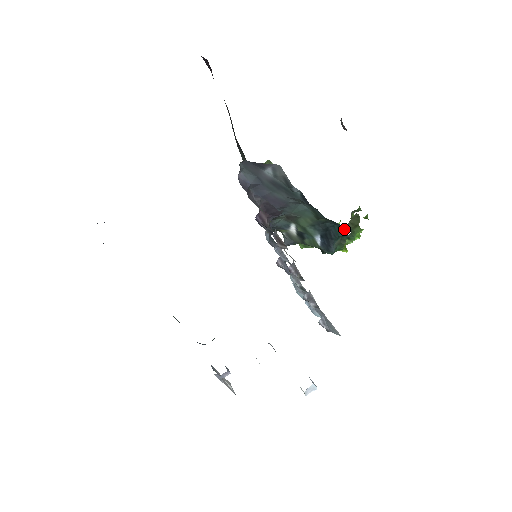
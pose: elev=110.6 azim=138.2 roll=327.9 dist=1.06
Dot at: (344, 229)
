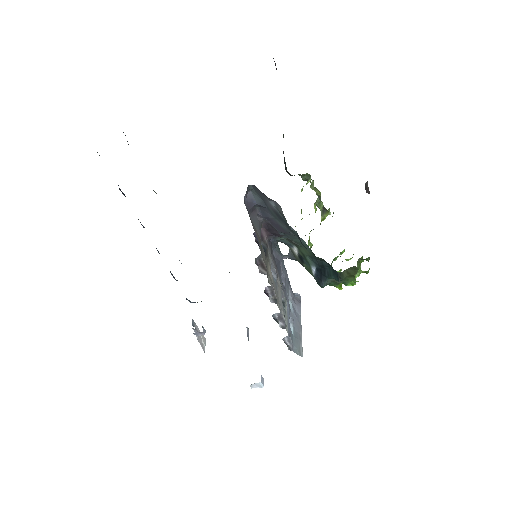
Dot at: (337, 274)
